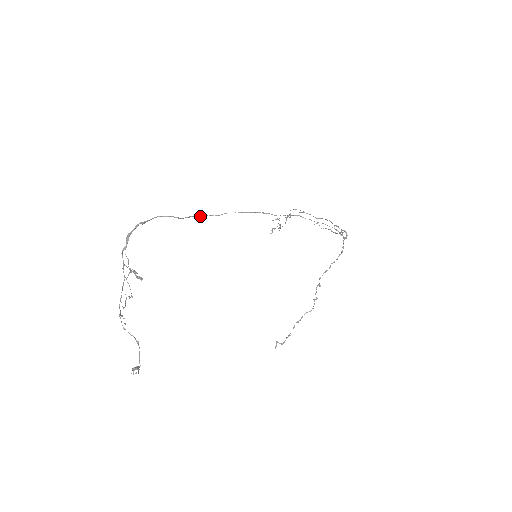
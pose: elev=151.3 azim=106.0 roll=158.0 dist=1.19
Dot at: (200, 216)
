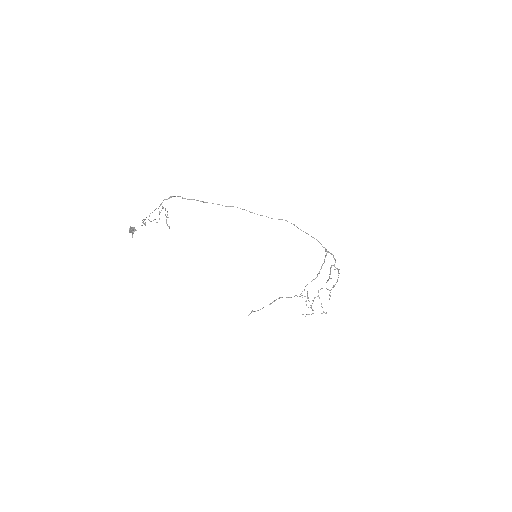
Dot at: (217, 204)
